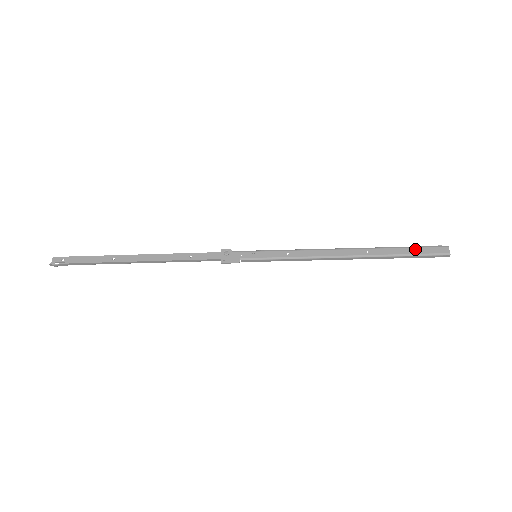
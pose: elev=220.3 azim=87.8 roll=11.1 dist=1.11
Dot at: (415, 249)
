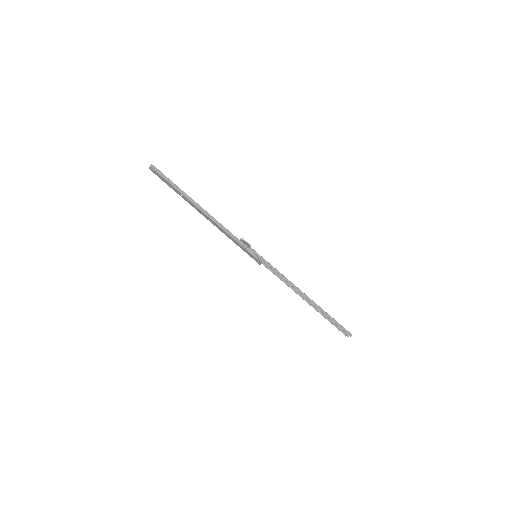
Dot at: occluded
